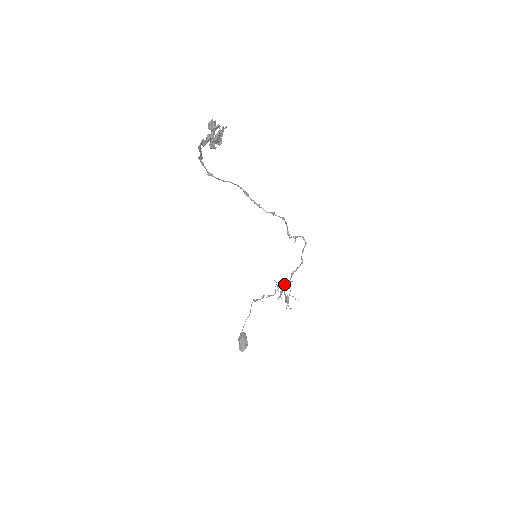
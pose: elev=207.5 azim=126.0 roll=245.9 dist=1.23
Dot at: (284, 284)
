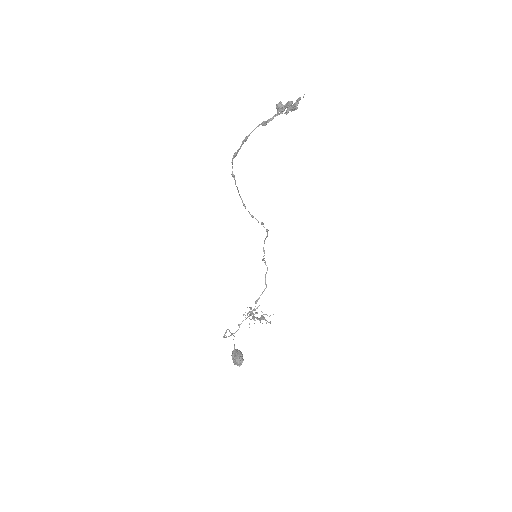
Dot at: (252, 311)
